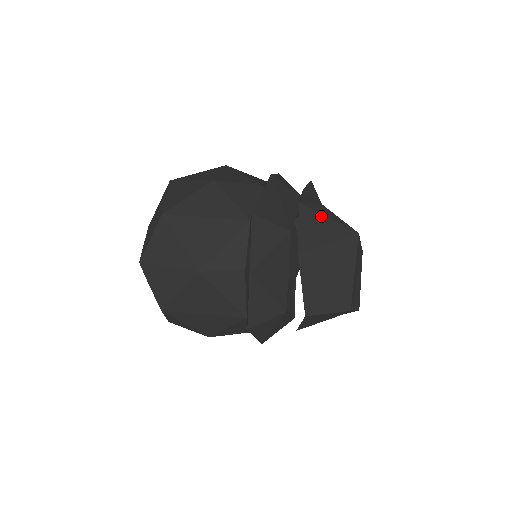
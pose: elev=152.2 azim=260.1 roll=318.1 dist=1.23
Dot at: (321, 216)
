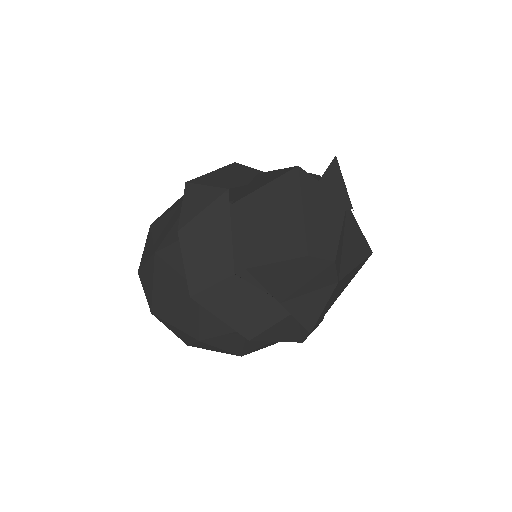
Dot at: (270, 172)
